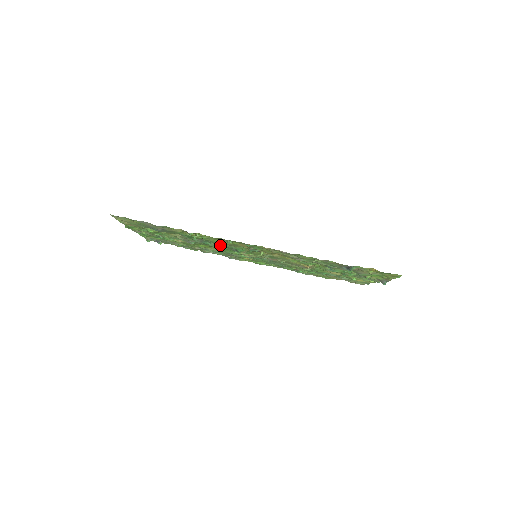
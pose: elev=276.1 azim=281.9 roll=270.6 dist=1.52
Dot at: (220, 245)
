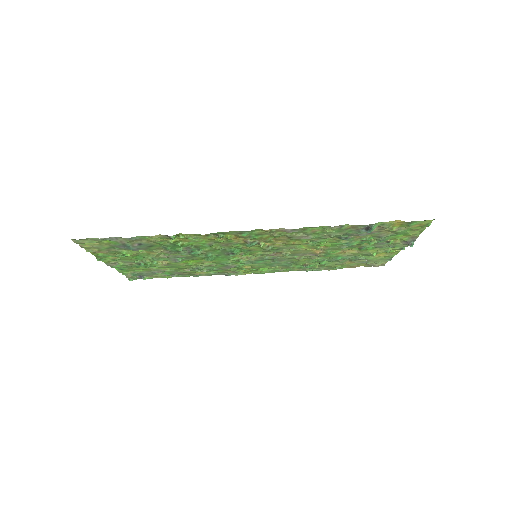
Dot at: (211, 251)
